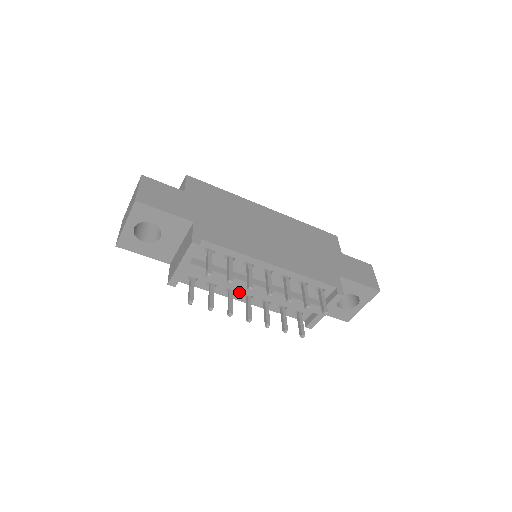
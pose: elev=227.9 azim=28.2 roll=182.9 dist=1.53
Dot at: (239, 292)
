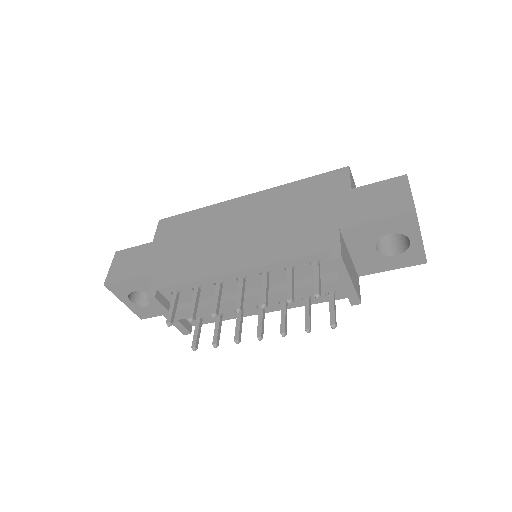
Dot at: (249, 308)
